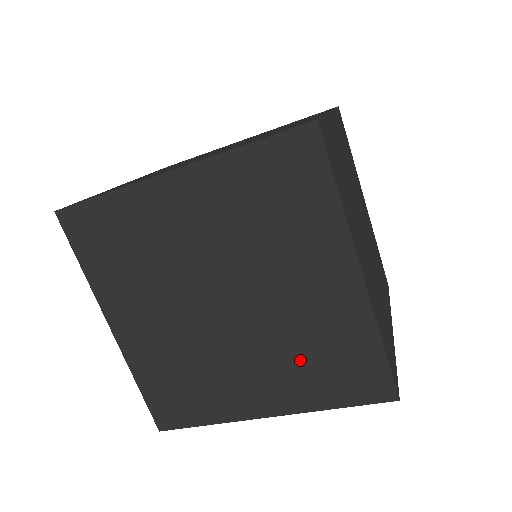
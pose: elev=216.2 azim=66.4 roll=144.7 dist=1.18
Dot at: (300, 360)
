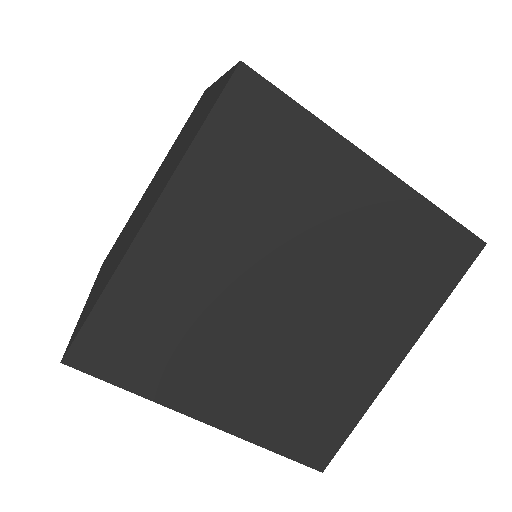
Dot at: occluded
